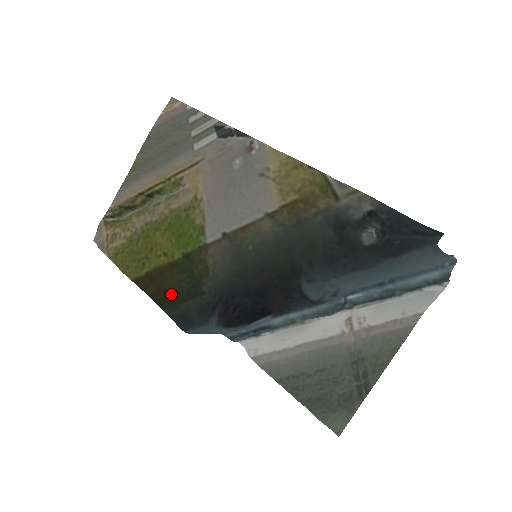
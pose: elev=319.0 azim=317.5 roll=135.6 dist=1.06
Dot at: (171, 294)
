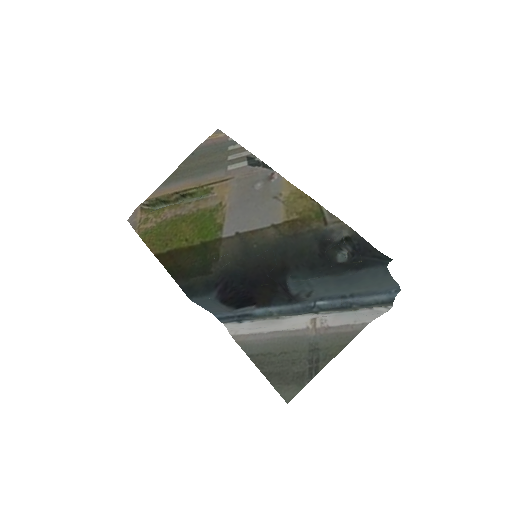
Dot at: (185, 269)
